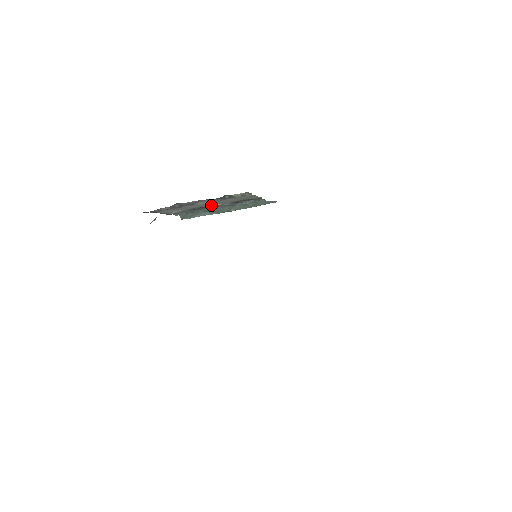
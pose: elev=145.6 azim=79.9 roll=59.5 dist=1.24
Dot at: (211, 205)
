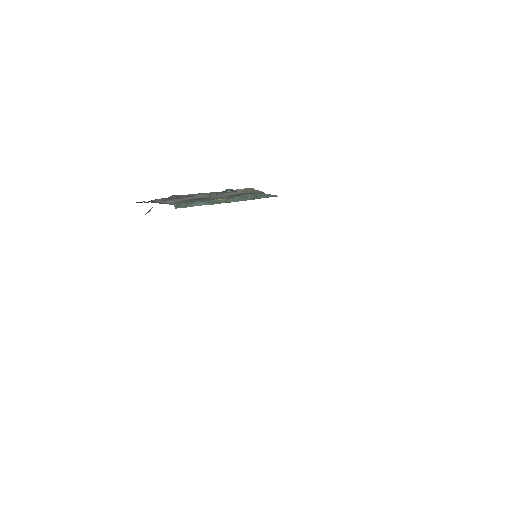
Dot at: (209, 197)
